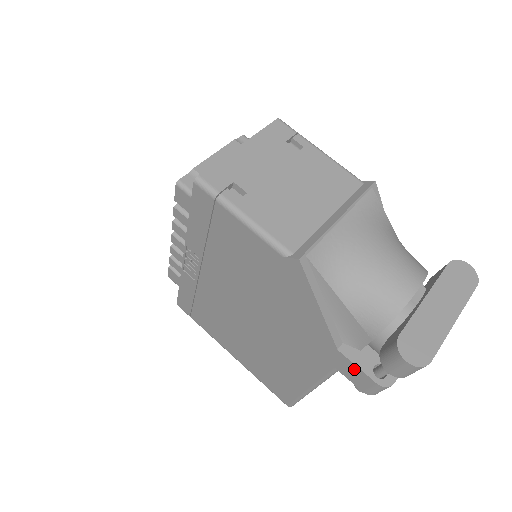
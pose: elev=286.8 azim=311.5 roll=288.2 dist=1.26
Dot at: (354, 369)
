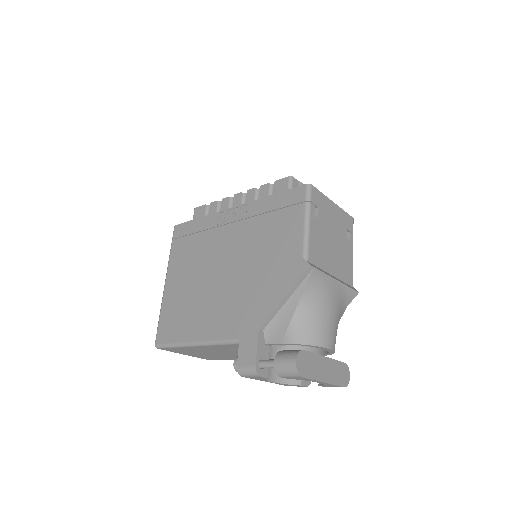
Dot at: (253, 347)
